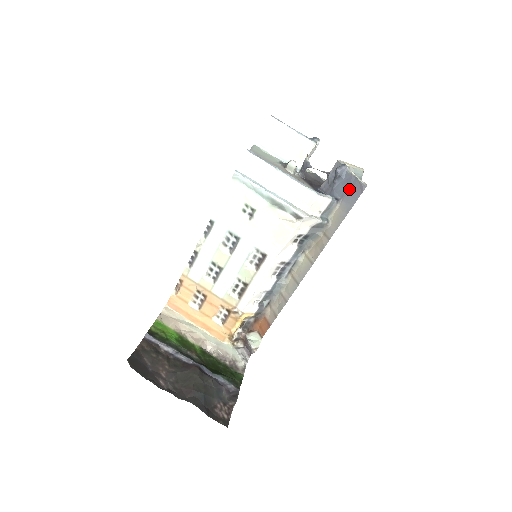
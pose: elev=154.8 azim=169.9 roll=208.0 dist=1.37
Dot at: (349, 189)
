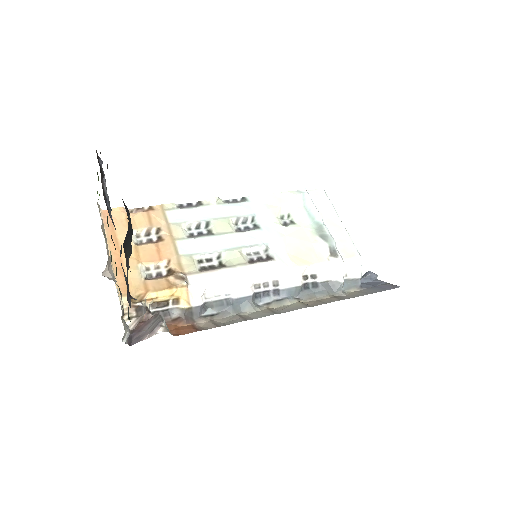
Dot at: (377, 285)
